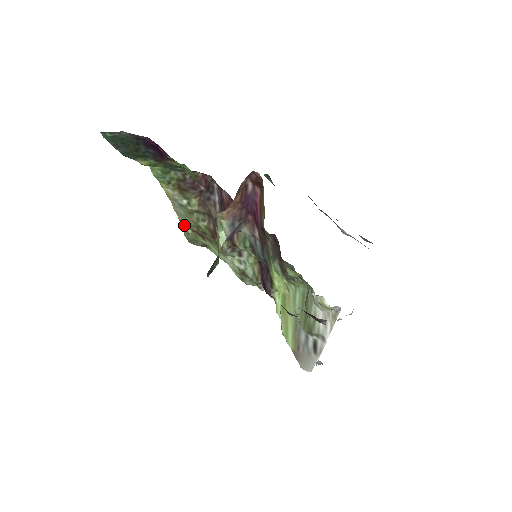
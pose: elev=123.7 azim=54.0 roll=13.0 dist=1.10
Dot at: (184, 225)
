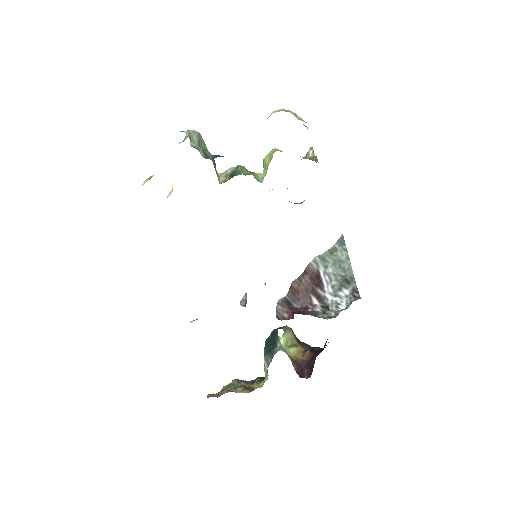
Dot at: occluded
